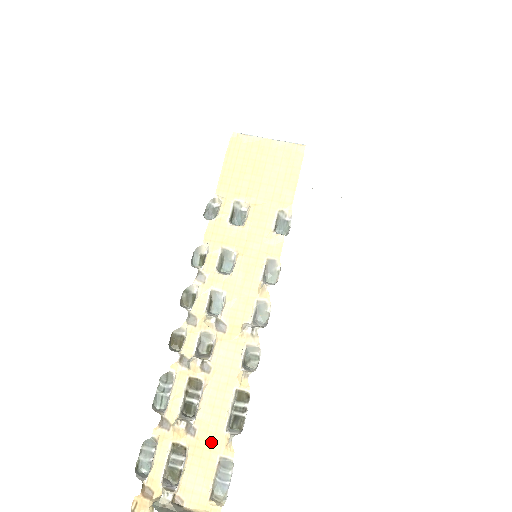
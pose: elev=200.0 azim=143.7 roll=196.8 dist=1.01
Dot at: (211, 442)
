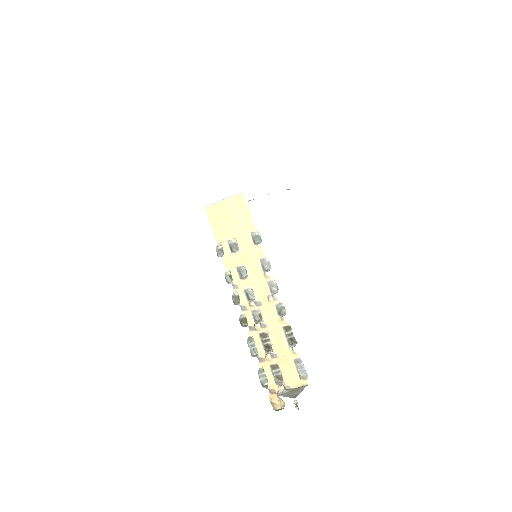
Dot at: (286, 356)
